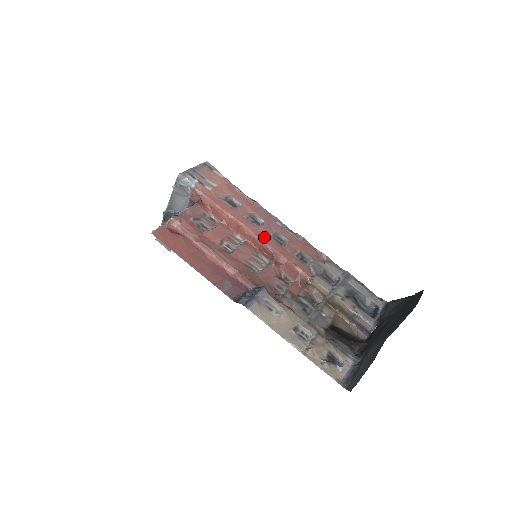
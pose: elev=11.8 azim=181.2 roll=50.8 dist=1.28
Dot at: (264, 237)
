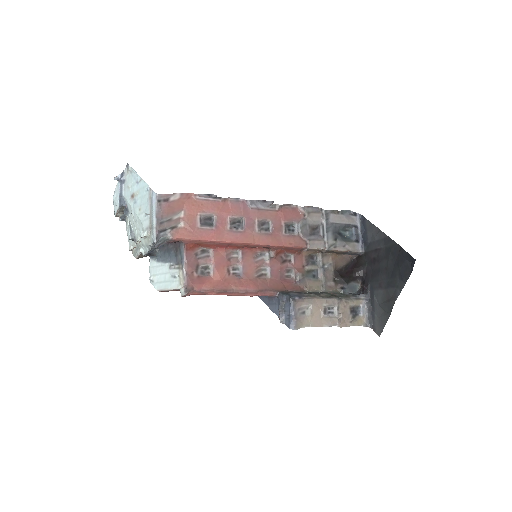
Dot at: (255, 238)
